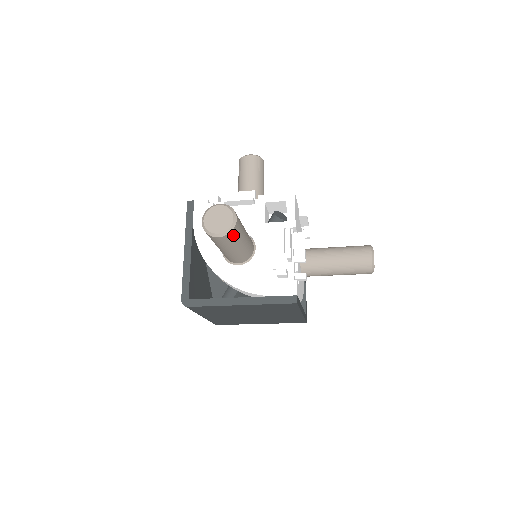
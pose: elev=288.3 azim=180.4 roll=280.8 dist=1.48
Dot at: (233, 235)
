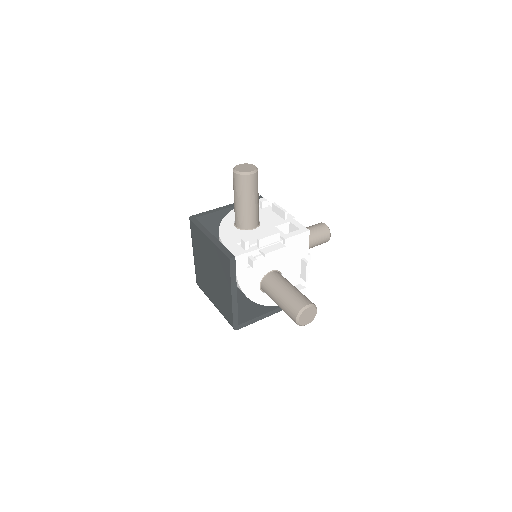
Dot at: (242, 181)
